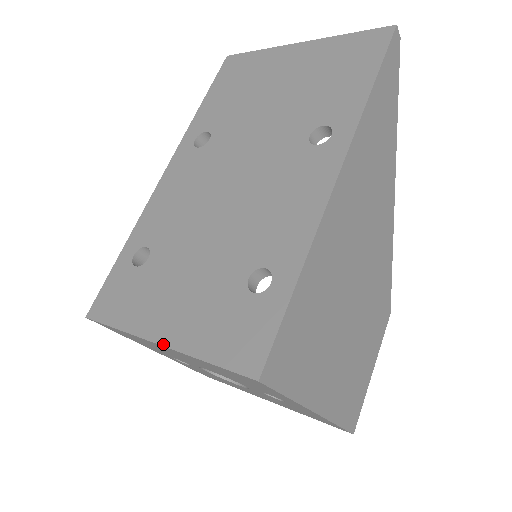
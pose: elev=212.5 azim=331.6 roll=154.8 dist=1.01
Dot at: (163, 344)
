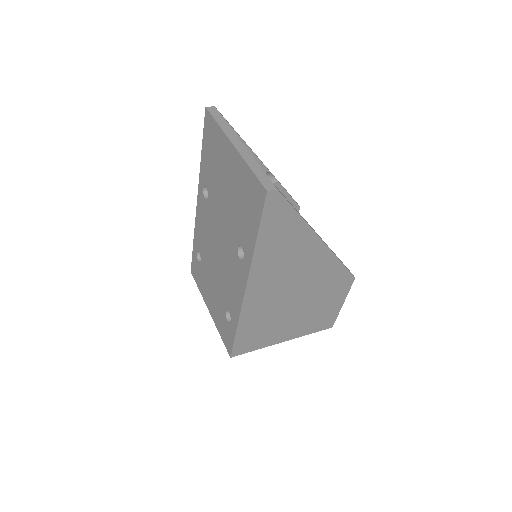
Dot at: (210, 314)
